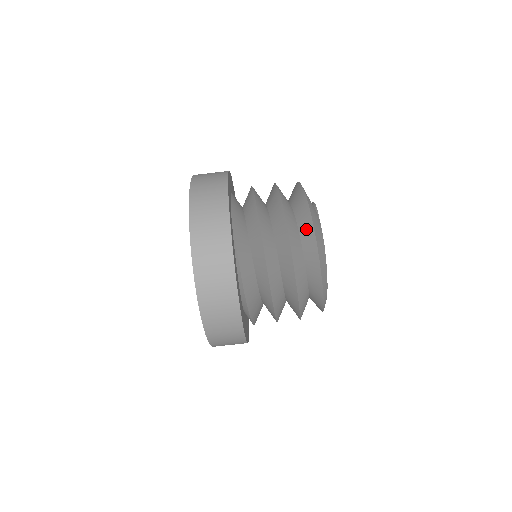
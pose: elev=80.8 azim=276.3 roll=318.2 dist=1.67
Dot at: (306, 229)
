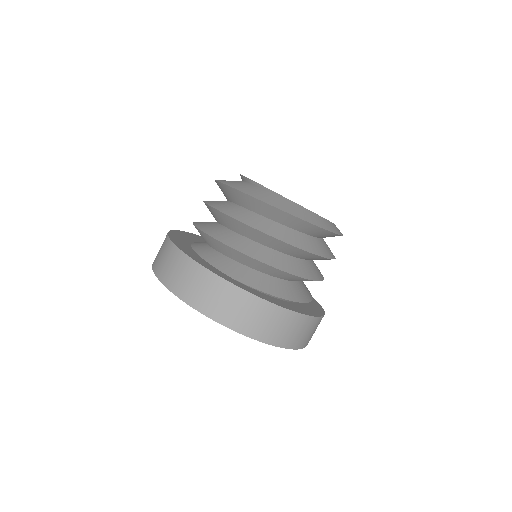
Dot at: (291, 222)
